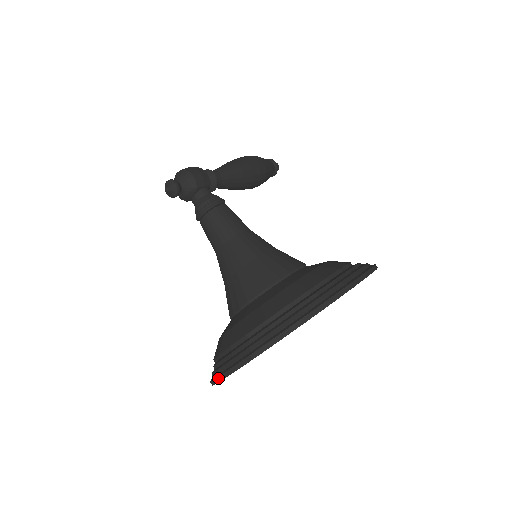
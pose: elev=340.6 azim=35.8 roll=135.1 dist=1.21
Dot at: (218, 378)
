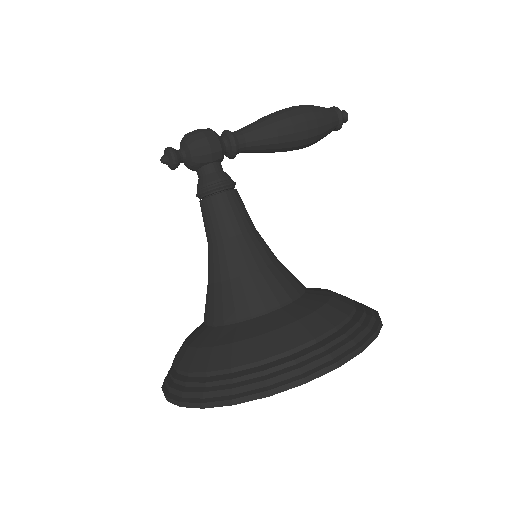
Dot at: (162, 389)
